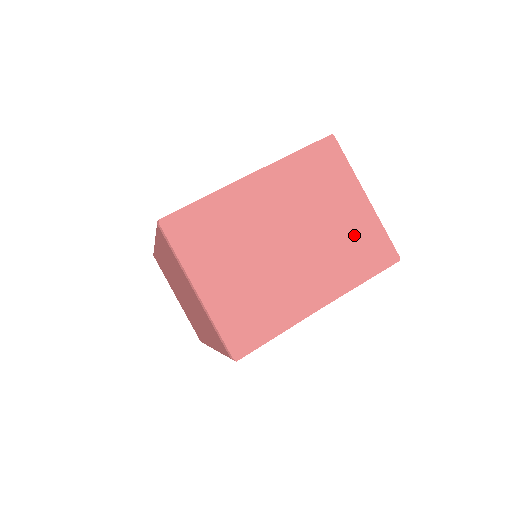
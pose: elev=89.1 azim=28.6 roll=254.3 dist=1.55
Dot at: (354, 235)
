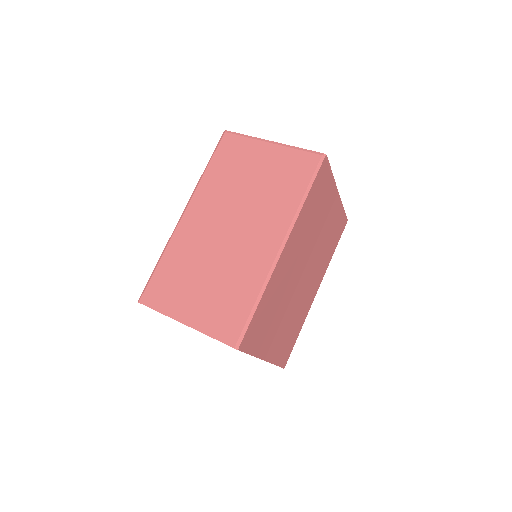
Dot at: occluded
